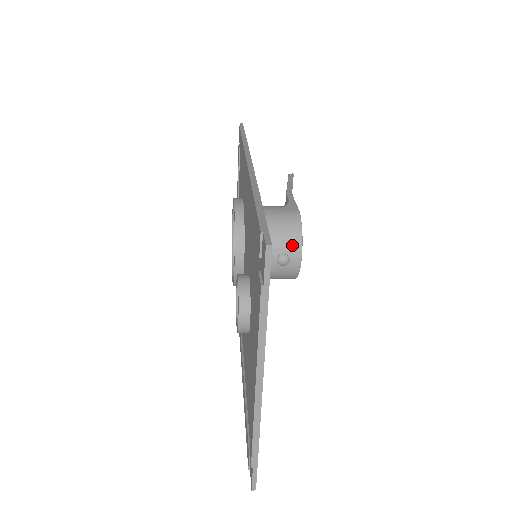
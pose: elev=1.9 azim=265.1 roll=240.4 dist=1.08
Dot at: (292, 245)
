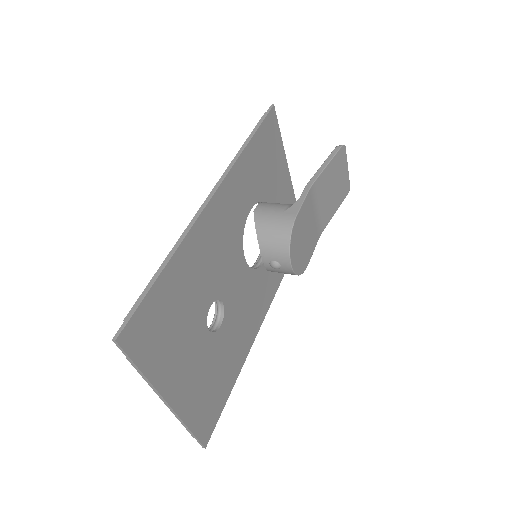
Dot at: (281, 254)
